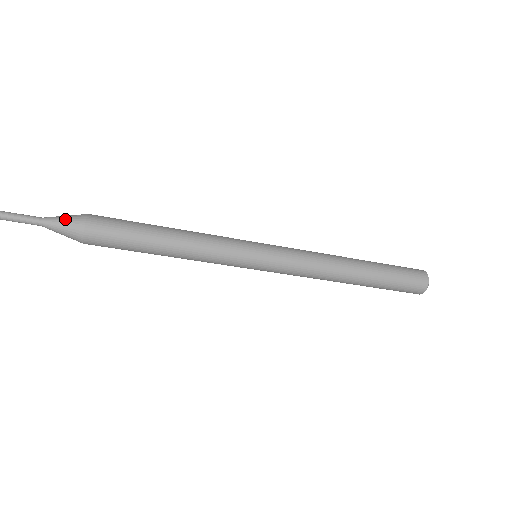
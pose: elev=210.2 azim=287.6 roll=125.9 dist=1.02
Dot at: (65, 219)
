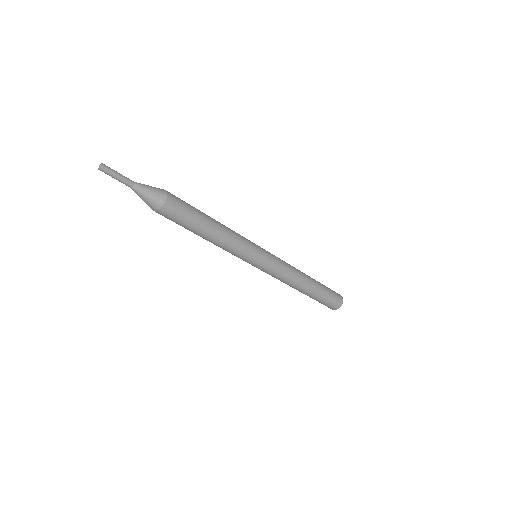
Dot at: (149, 196)
